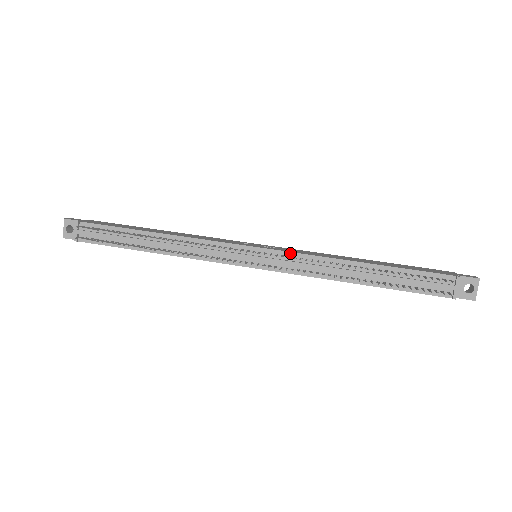
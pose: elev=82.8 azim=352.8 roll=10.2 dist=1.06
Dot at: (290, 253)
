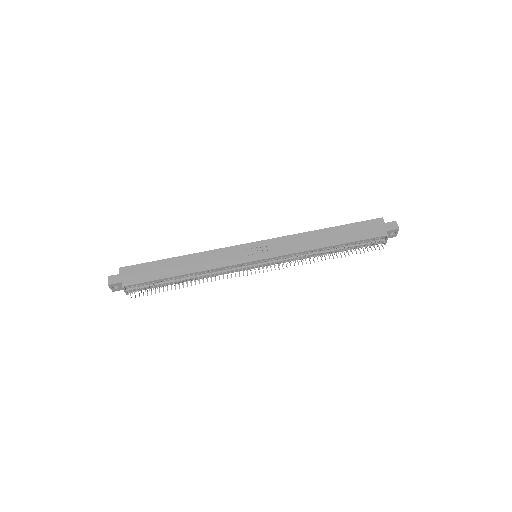
Dot at: (282, 256)
